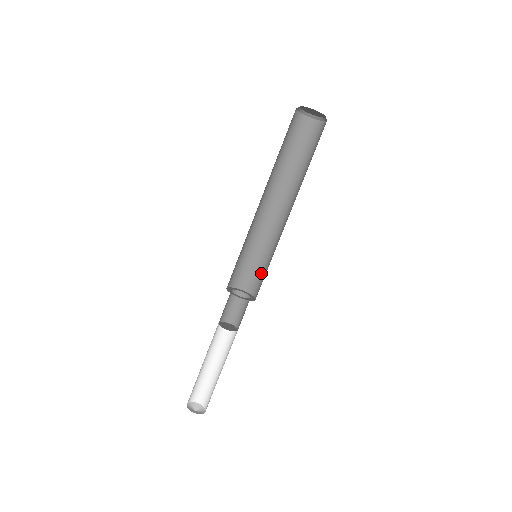
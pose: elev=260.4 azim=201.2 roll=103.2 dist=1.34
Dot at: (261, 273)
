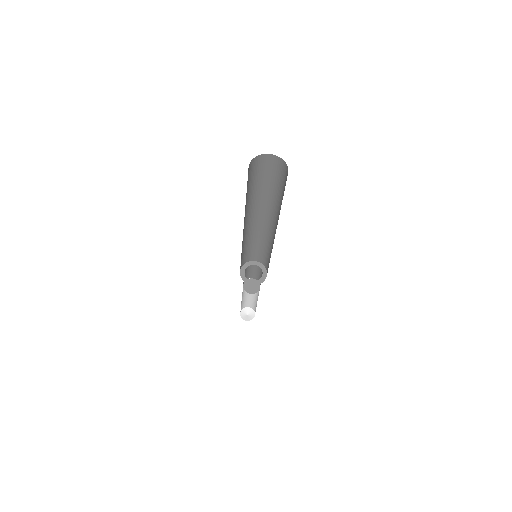
Dot at: (262, 253)
